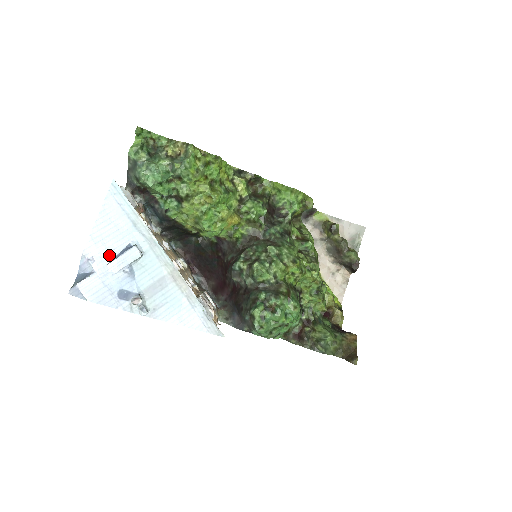
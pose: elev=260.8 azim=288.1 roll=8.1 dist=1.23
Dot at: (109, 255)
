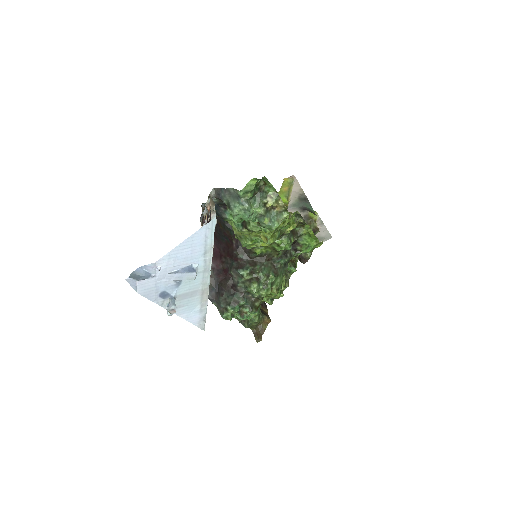
Dot at: (173, 268)
